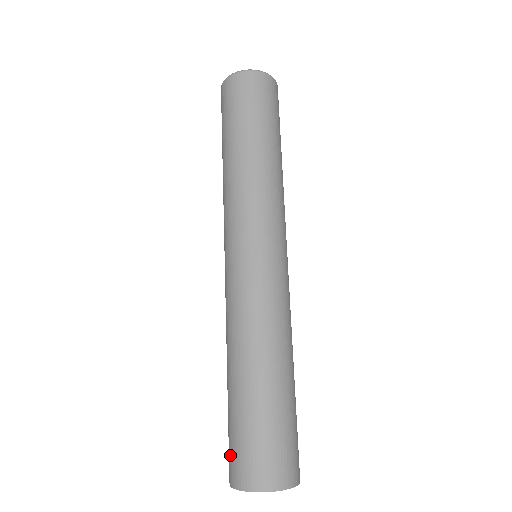
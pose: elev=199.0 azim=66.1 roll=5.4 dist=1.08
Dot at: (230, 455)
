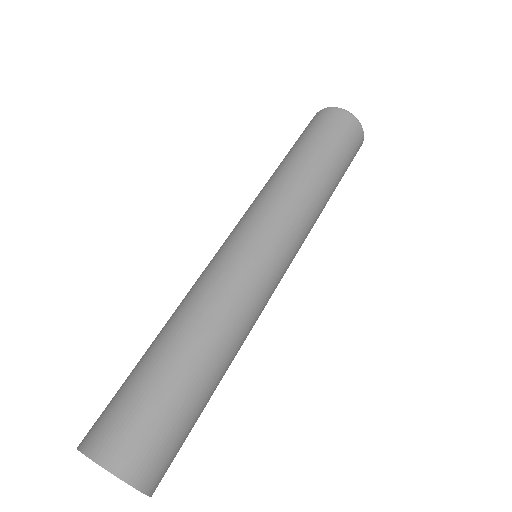
Dot at: occluded
